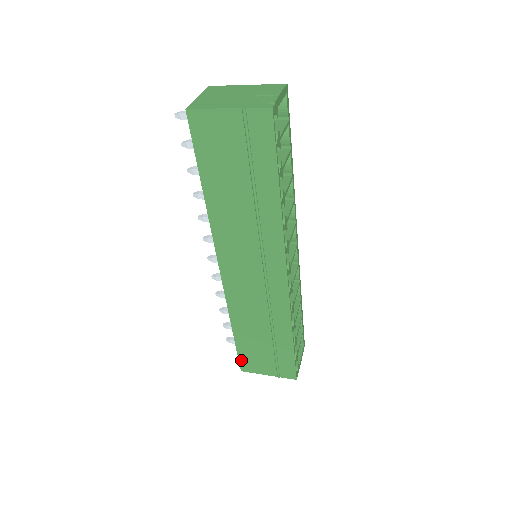
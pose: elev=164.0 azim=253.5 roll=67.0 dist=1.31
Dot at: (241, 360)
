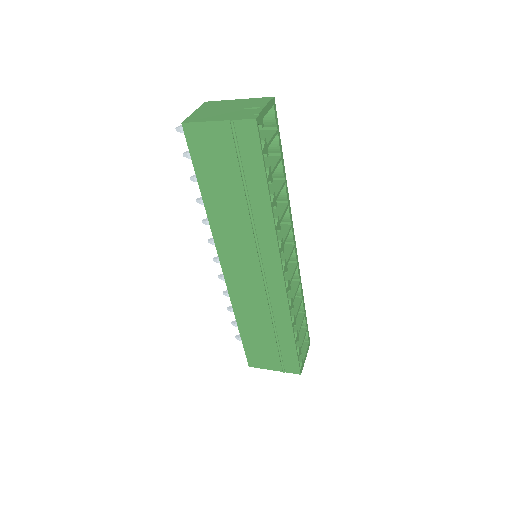
Dot at: (248, 356)
